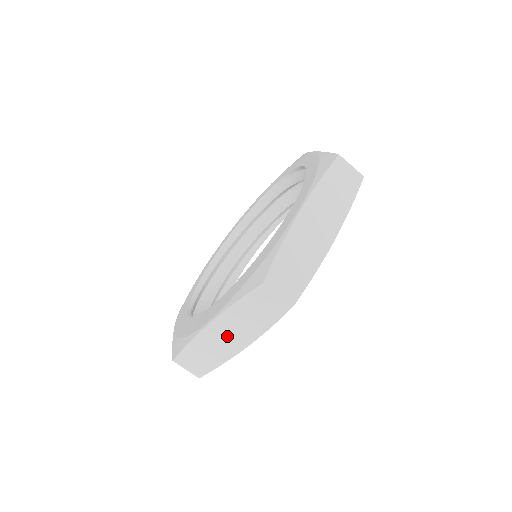
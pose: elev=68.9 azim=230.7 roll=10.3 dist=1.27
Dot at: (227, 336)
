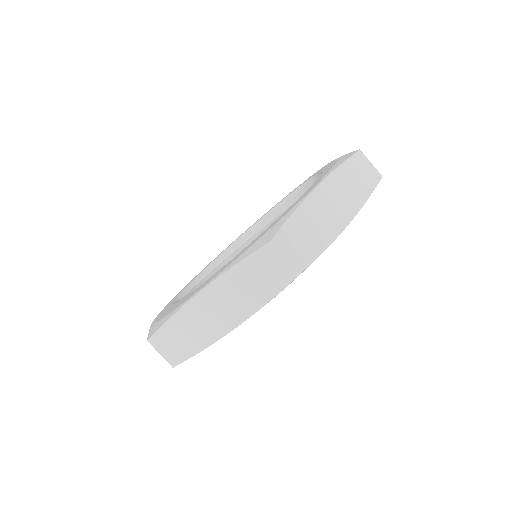
Dot at: (217, 311)
